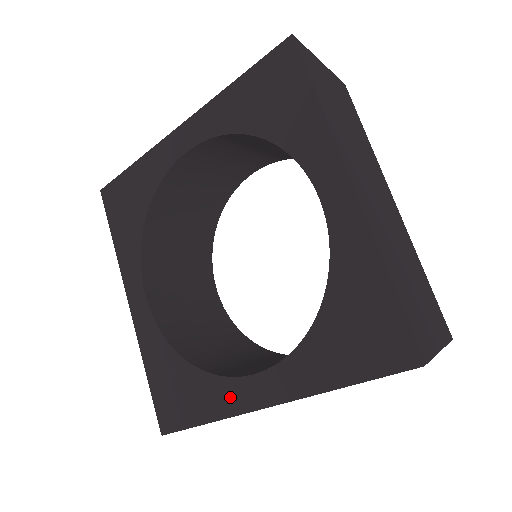
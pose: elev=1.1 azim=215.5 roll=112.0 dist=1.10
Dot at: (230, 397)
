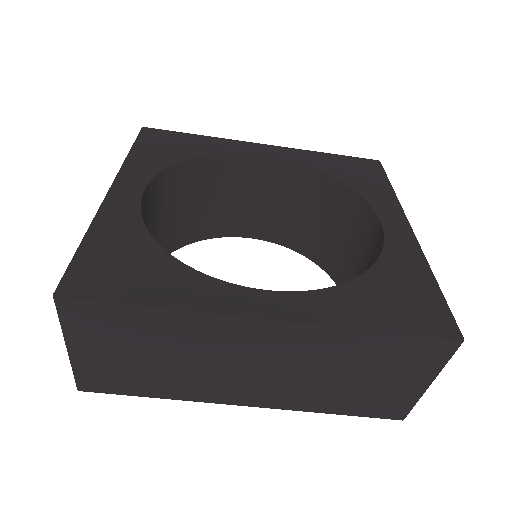
Dot at: (214, 296)
